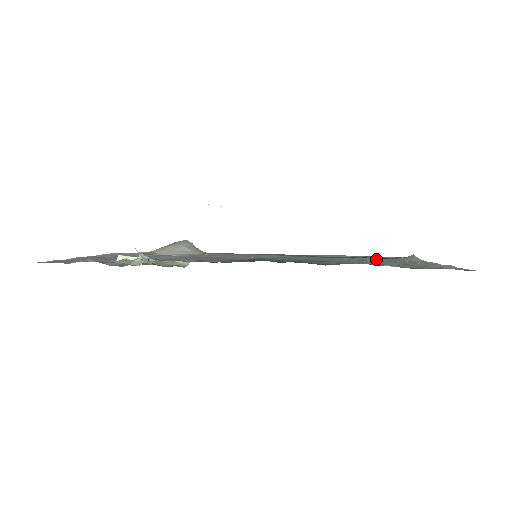
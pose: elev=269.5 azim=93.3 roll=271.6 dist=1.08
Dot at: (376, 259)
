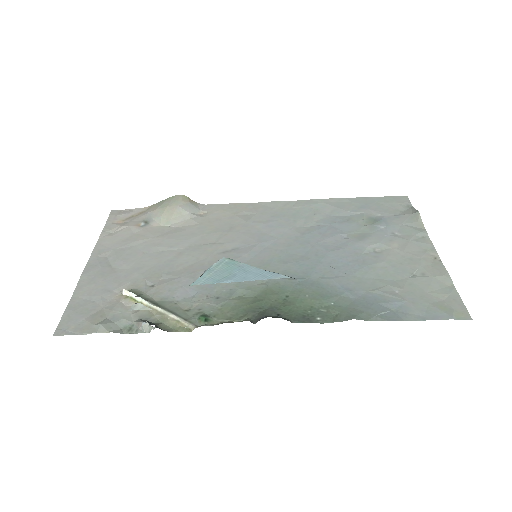
Dot at: (378, 237)
